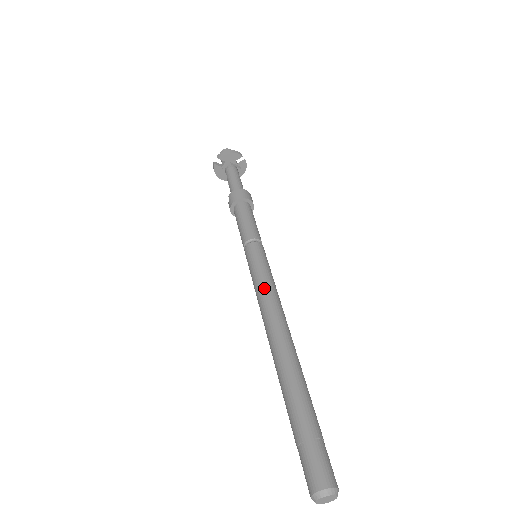
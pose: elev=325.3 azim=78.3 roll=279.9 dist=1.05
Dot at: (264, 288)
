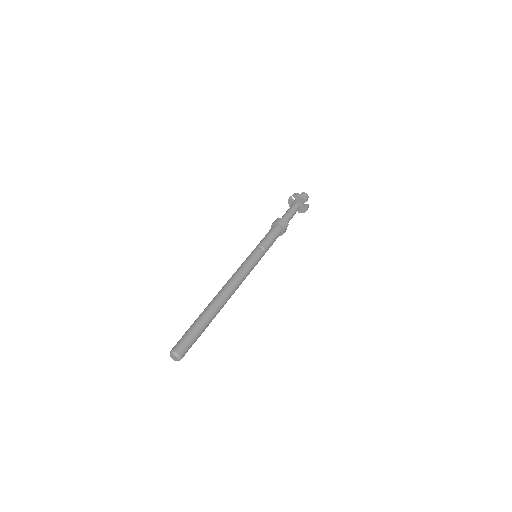
Dot at: (239, 271)
